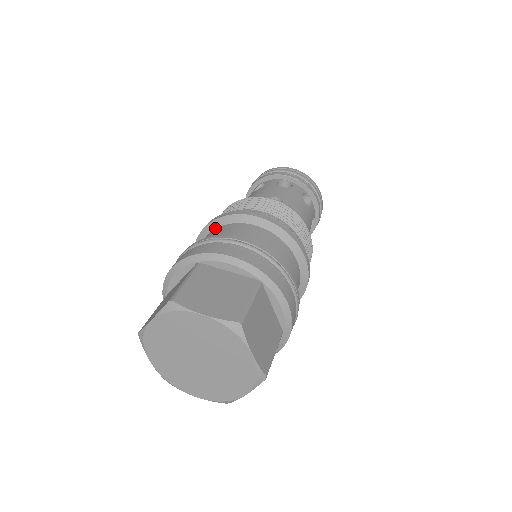
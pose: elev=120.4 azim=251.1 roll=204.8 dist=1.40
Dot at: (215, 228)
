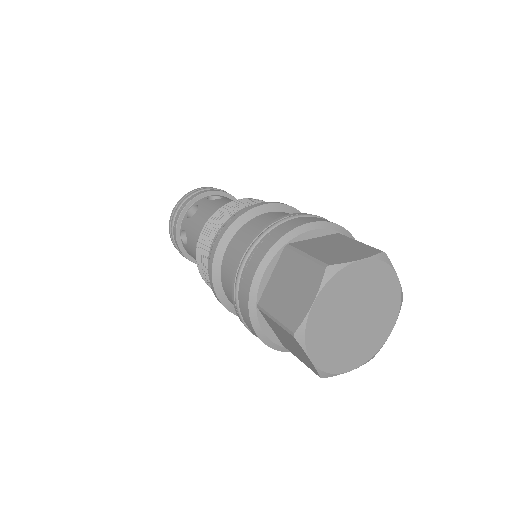
Dot at: (233, 235)
